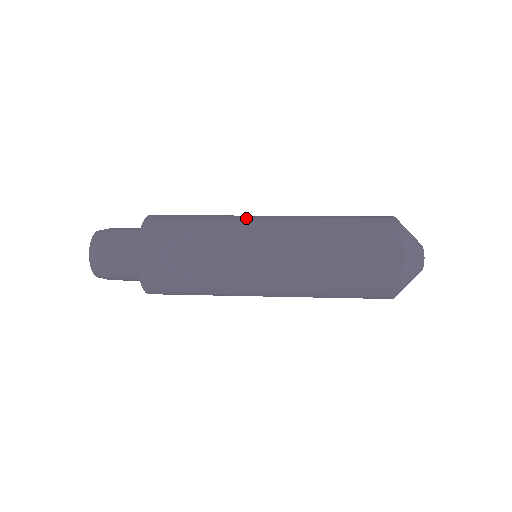
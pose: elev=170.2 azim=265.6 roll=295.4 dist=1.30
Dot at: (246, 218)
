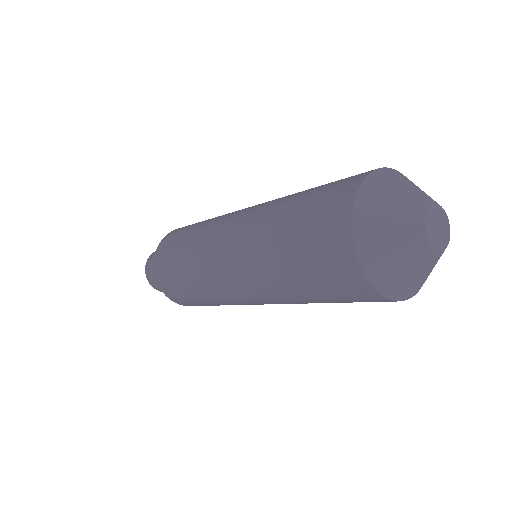
Dot at: occluded
